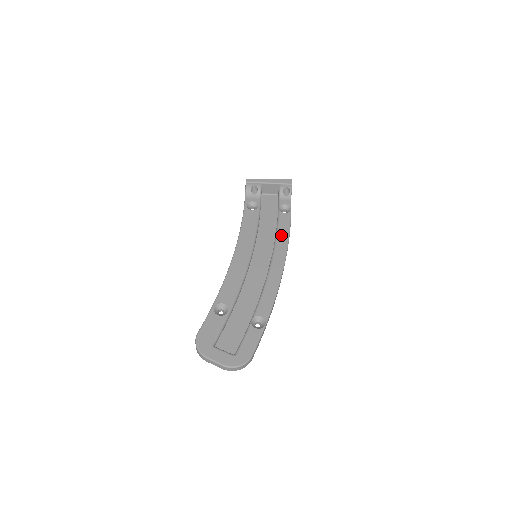
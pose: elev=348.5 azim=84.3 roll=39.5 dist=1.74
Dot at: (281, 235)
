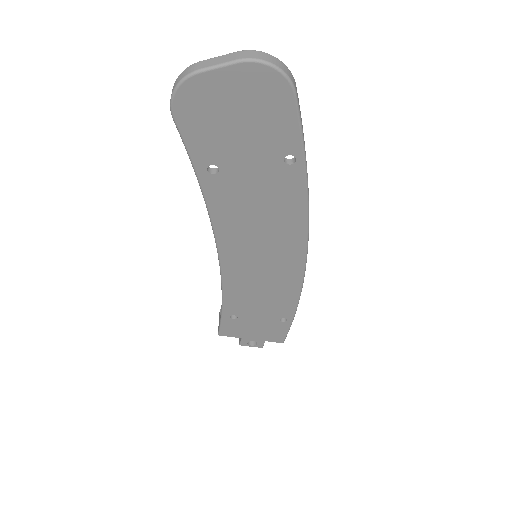
Dot at: occluded
